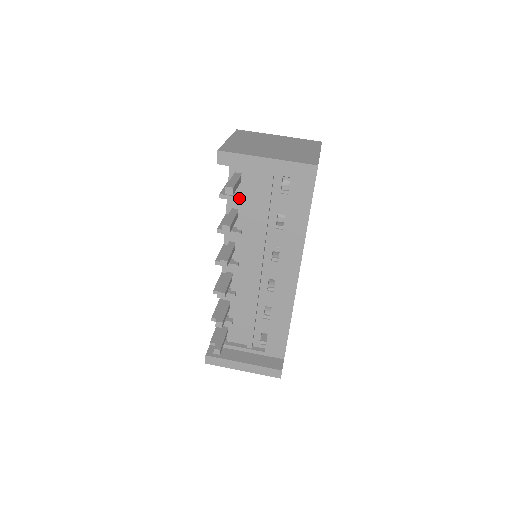
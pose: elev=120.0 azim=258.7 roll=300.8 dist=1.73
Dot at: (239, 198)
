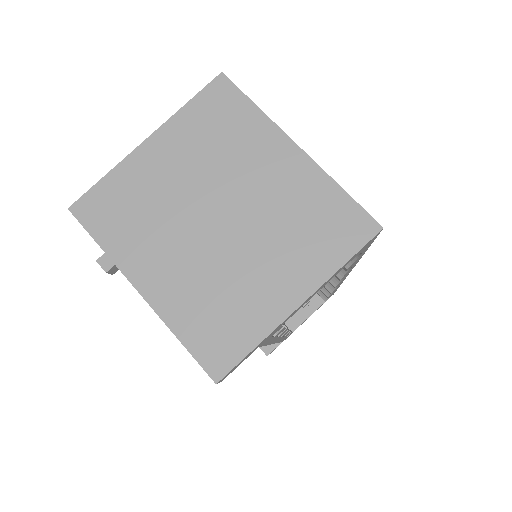
Dot at: occluded
